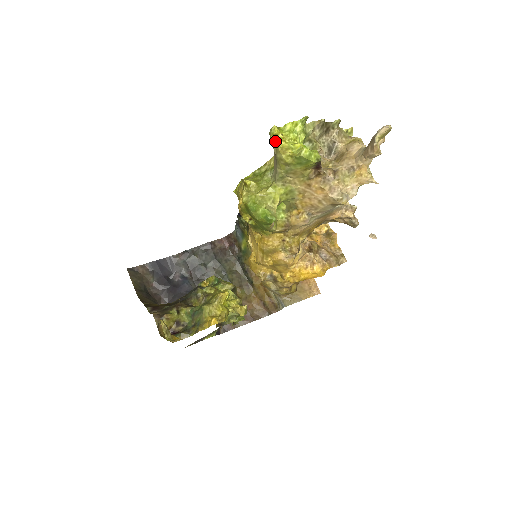
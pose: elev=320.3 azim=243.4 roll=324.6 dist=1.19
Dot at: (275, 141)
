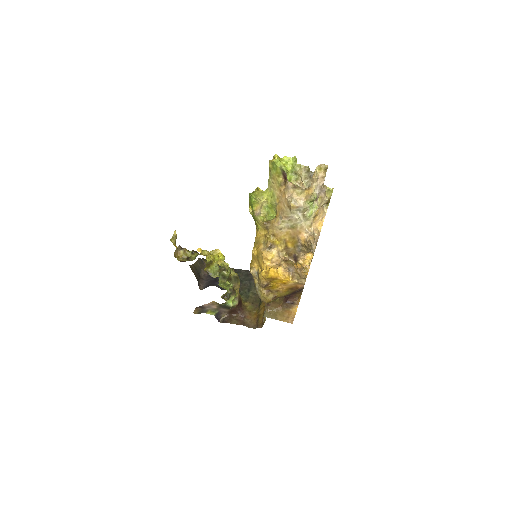
Dot at: (273, 160)
